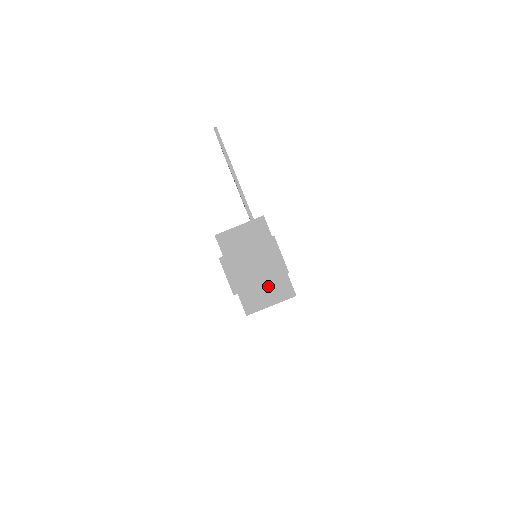
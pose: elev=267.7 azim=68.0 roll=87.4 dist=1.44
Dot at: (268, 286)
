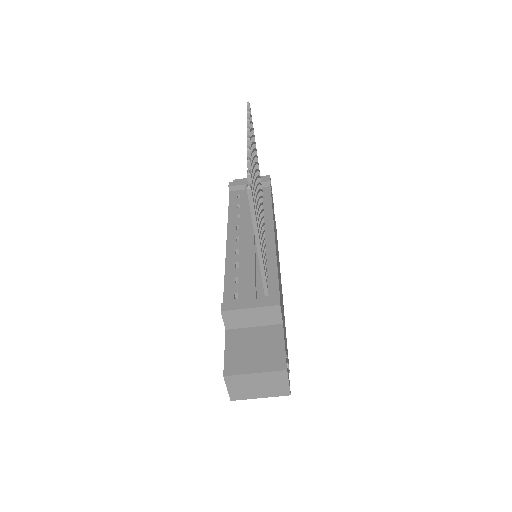
Dot at: occluded
